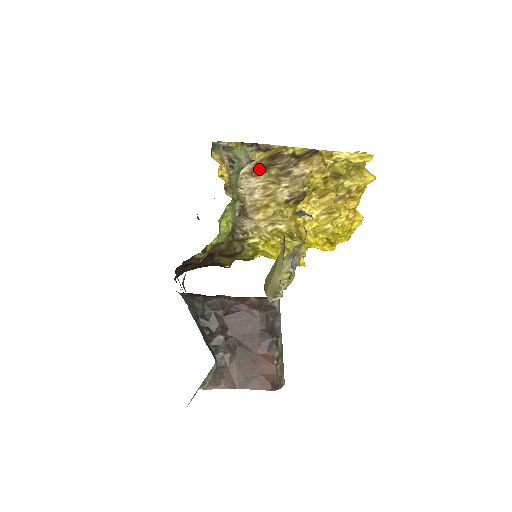
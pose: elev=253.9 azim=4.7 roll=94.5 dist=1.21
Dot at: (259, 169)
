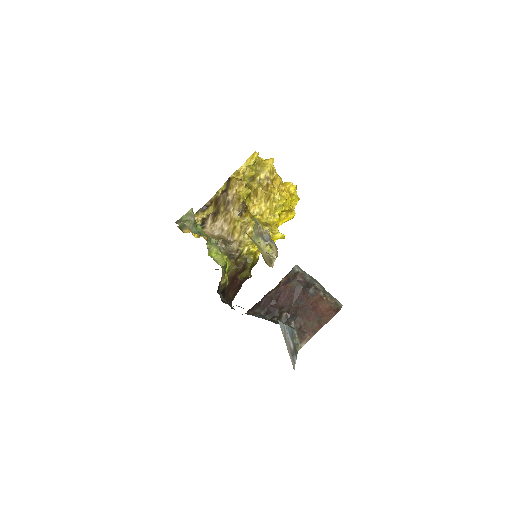
Dot at: (215, 215)
